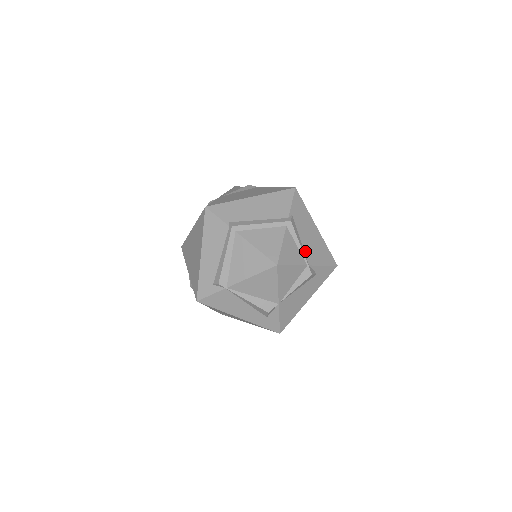
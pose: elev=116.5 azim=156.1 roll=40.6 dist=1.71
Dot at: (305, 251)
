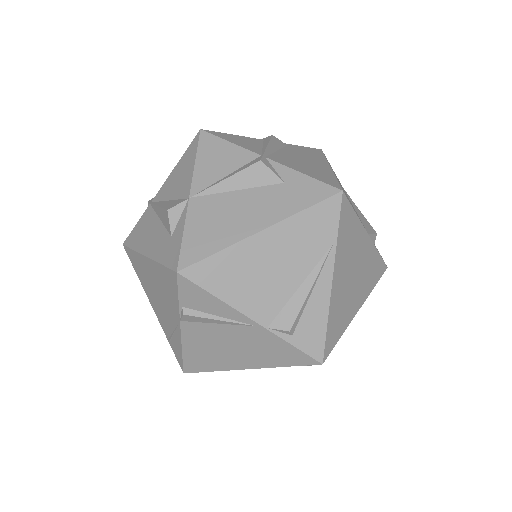
Dot at: (274, 154)
